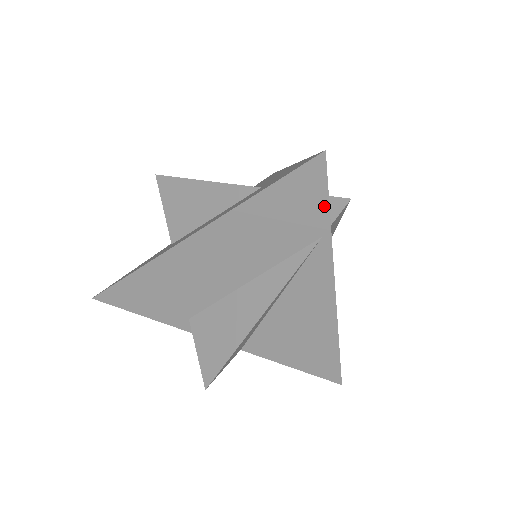
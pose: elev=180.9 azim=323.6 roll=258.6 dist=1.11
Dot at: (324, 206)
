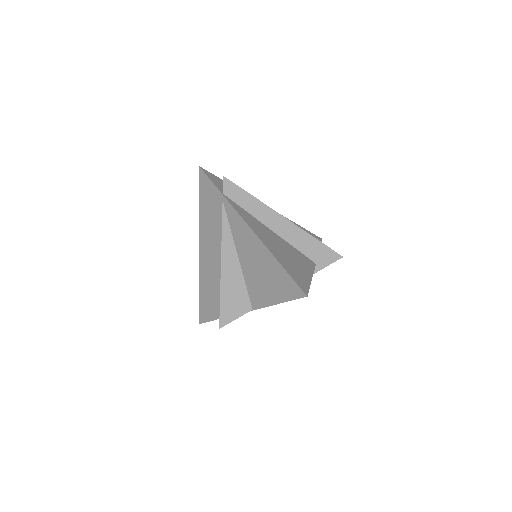
Dot at: (213, 186)
